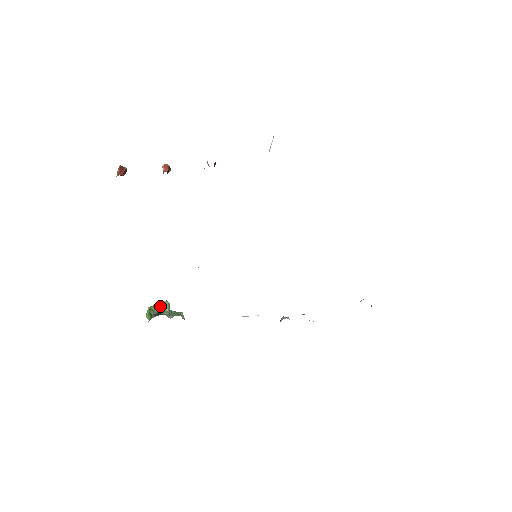
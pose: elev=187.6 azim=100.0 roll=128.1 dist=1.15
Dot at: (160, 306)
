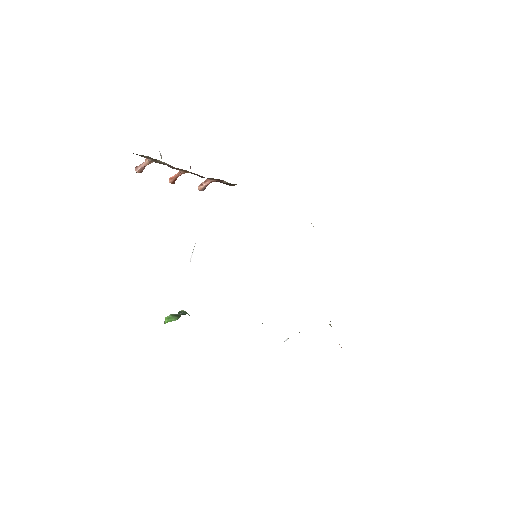
Dot at: occluded
